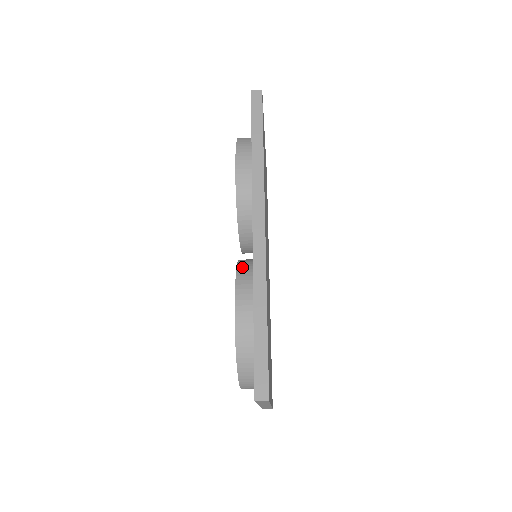
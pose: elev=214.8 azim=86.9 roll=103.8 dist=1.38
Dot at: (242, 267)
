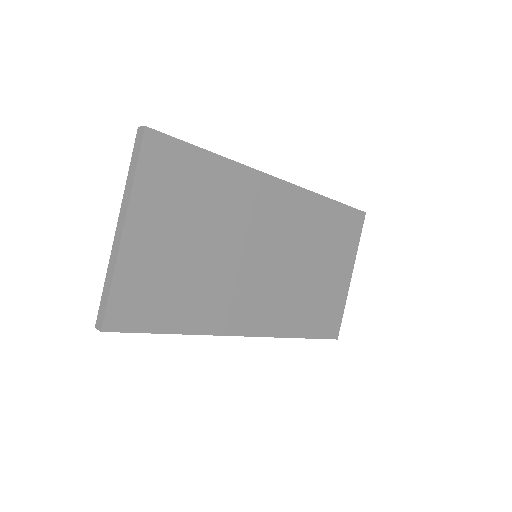
Dot at: occluded
